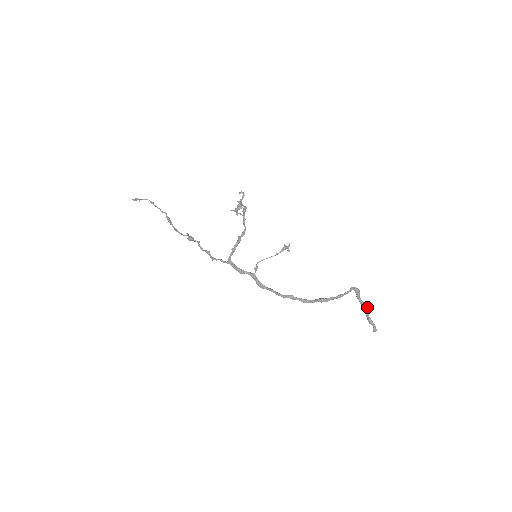
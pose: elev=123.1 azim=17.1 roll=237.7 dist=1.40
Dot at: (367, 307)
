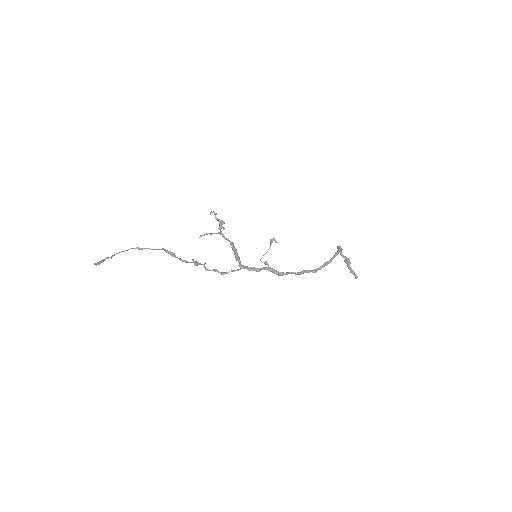
Dot at: (349, 259)
